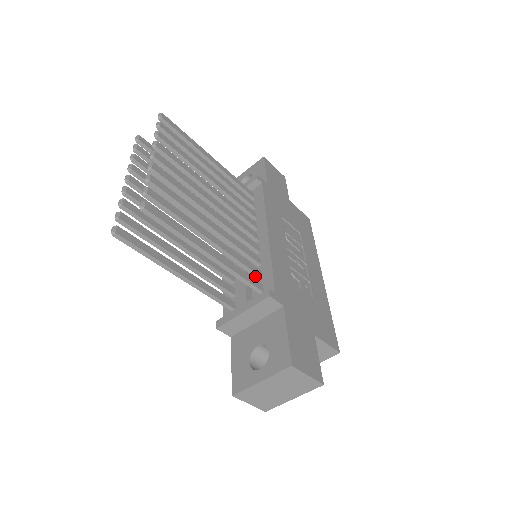
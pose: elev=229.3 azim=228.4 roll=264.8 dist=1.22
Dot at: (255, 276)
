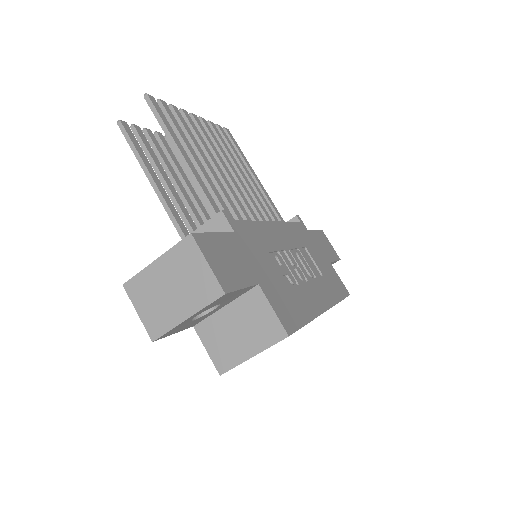
Dot at: occluded
